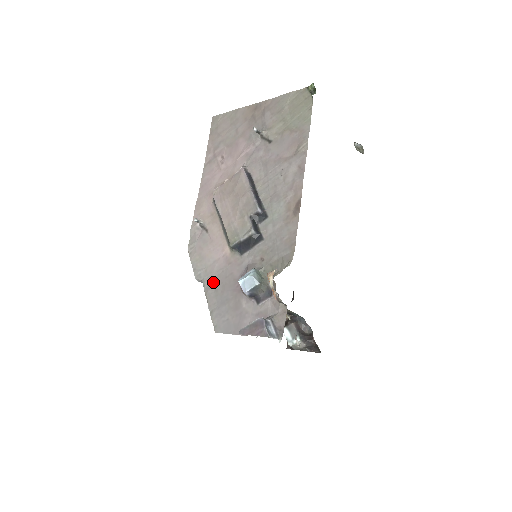
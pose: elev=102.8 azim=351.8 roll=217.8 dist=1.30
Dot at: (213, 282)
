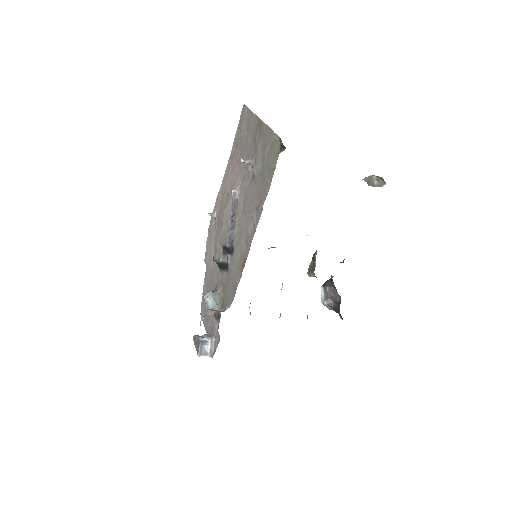
Dot at: (208, 275)
